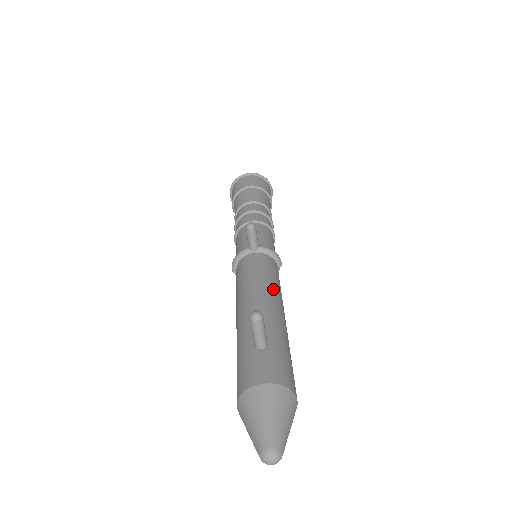
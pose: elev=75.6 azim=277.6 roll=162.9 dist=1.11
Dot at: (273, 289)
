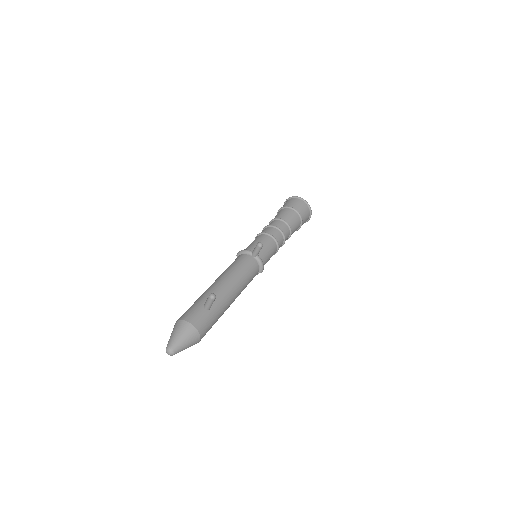
Dot at: (240, 284)
